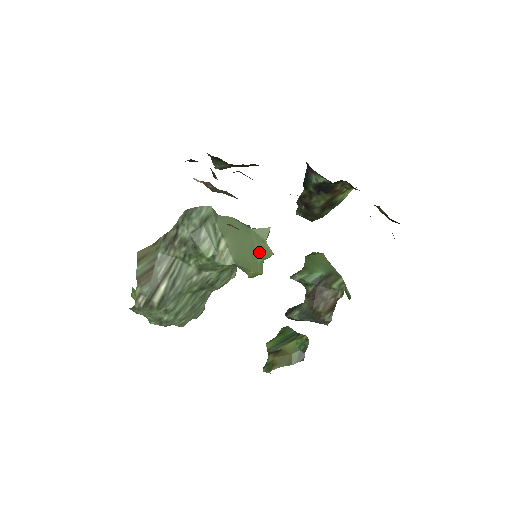
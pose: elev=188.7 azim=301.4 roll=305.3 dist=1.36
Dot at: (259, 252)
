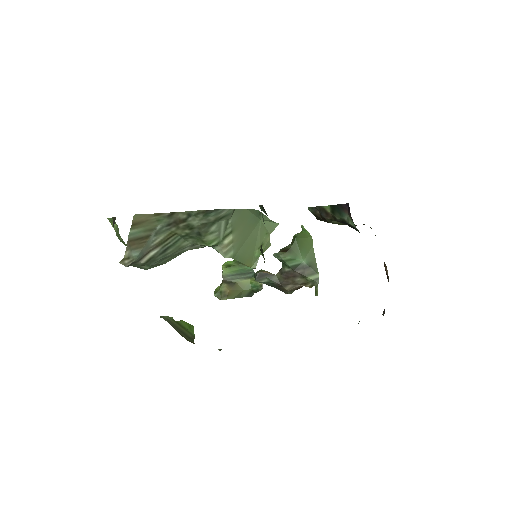
Dot at: (259, 246)
